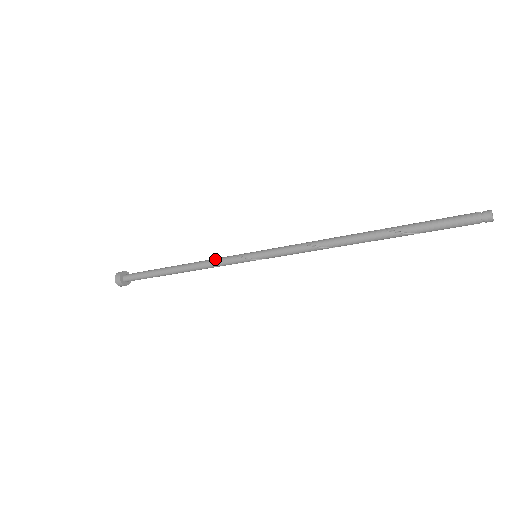
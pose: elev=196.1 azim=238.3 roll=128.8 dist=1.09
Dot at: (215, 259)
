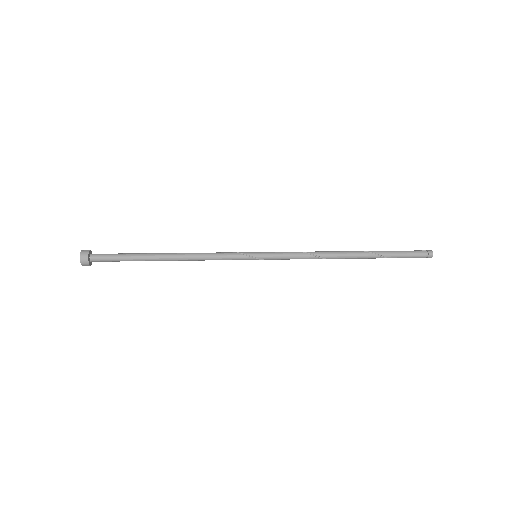
Dot at: occluded
